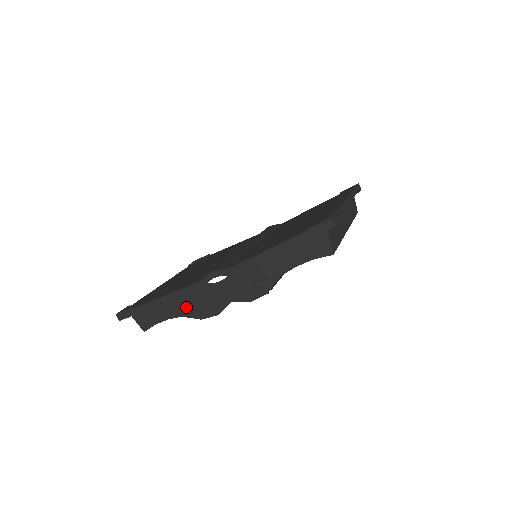
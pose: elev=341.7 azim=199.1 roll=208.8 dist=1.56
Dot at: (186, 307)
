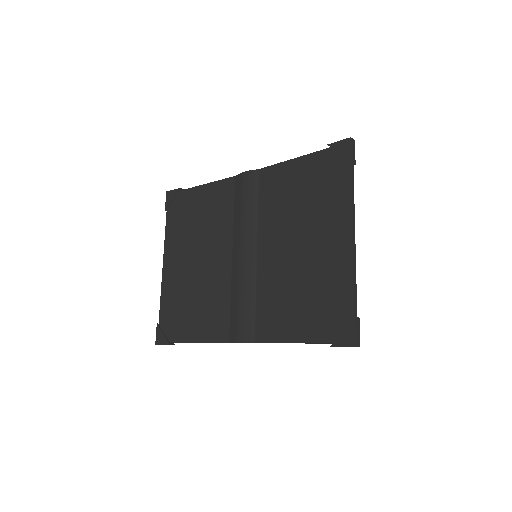
Dot at: occluded
